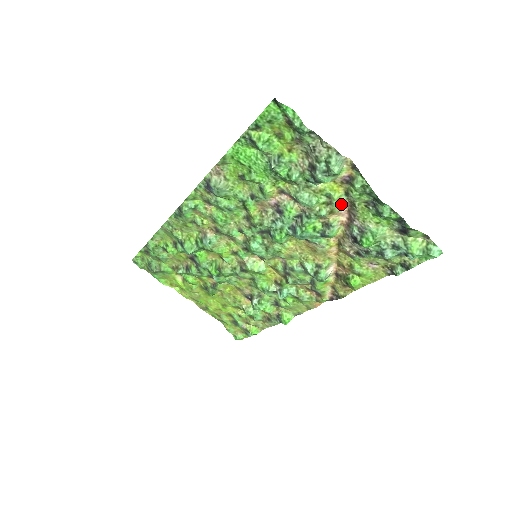
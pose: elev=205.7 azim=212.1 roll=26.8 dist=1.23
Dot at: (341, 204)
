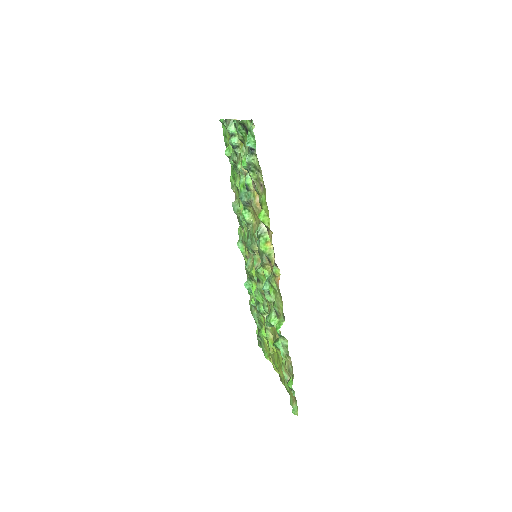
Dot at: occluded
